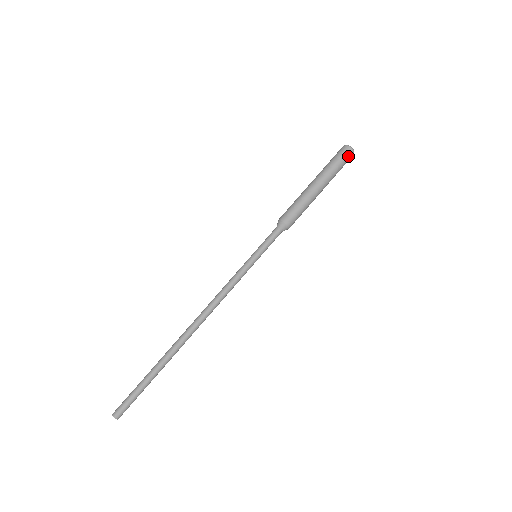
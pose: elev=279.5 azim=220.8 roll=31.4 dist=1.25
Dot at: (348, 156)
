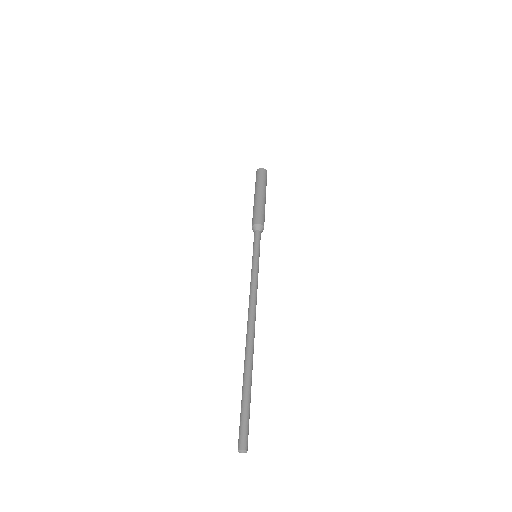
Dot at: occluded
